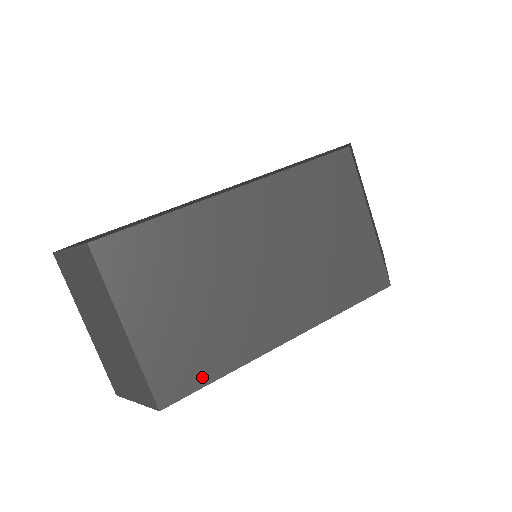
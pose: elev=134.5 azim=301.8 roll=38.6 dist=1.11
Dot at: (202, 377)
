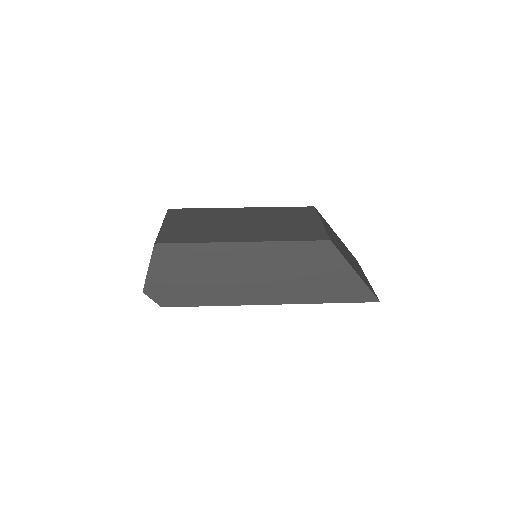
Dot at: (184, 241)
